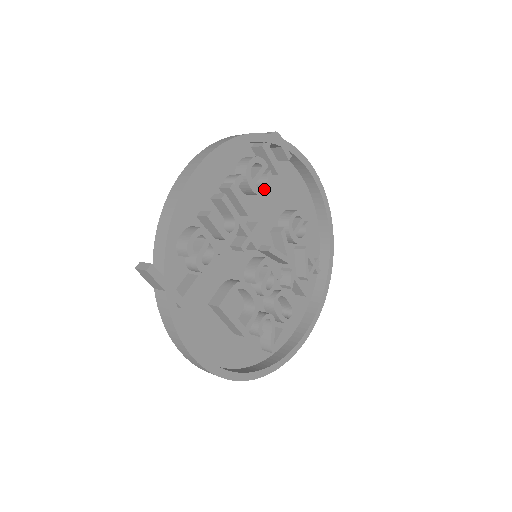
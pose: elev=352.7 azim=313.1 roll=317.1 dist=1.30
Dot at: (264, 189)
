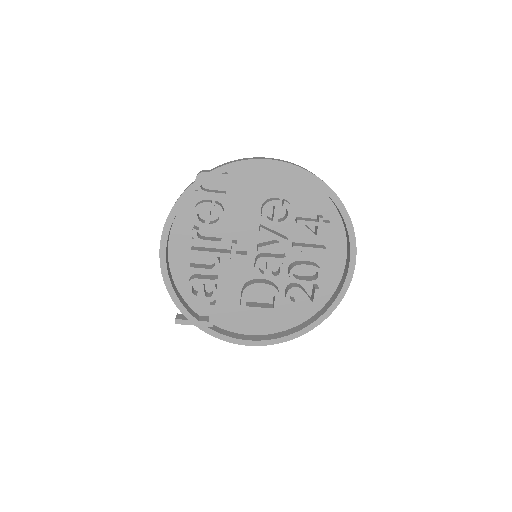
Dot at: (220, 219)
